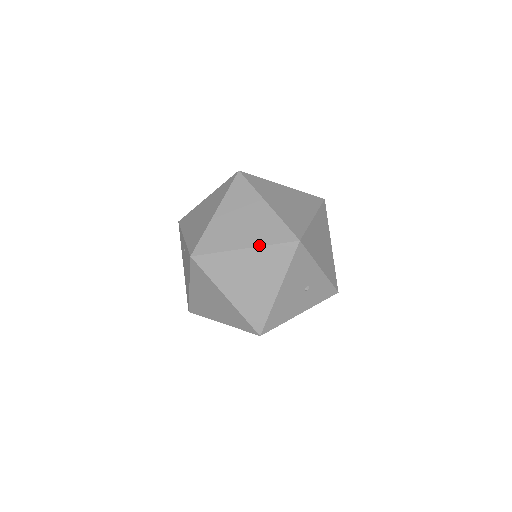
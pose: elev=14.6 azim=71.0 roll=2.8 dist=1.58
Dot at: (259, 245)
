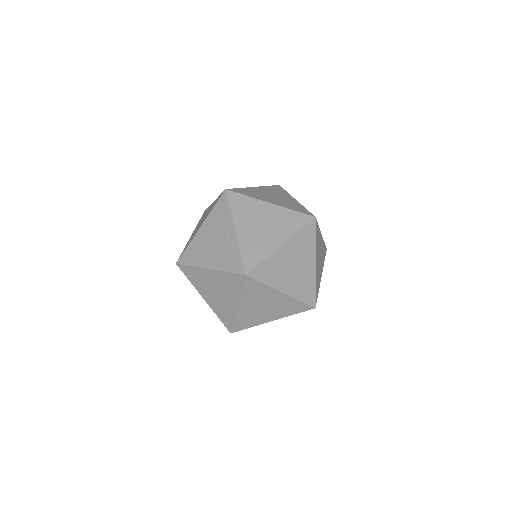
Dot at: (293, 296)
